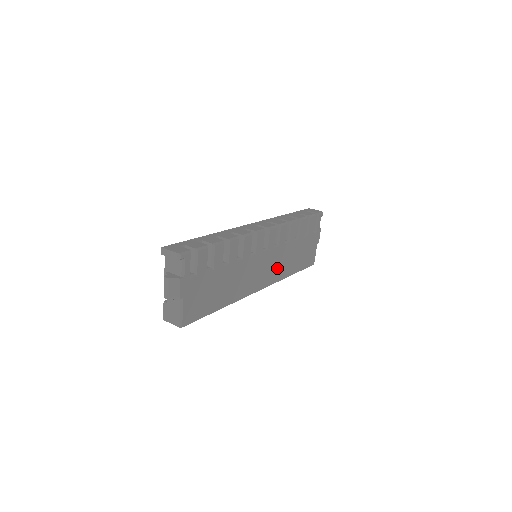
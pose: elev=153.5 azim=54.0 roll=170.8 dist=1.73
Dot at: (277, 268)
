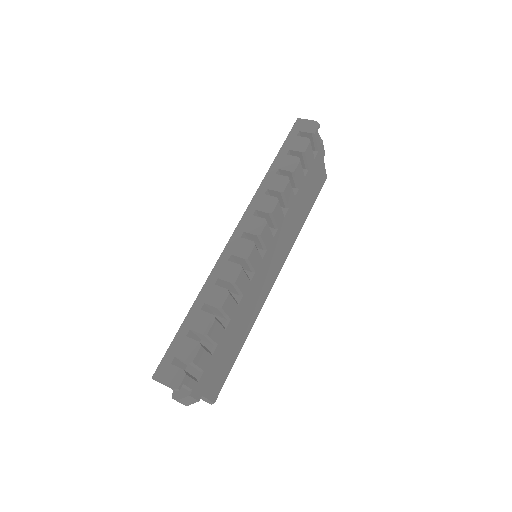
Dot at: (285, 242)
